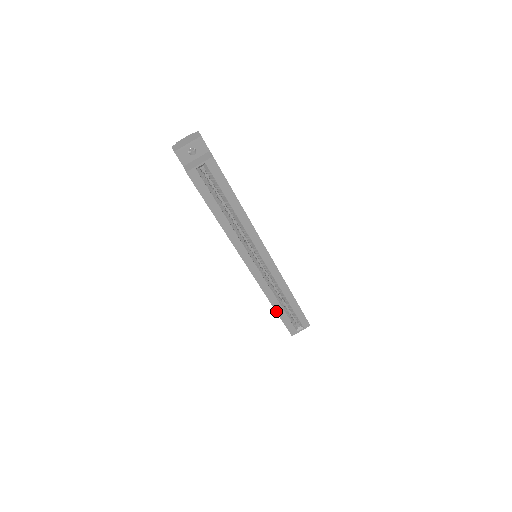
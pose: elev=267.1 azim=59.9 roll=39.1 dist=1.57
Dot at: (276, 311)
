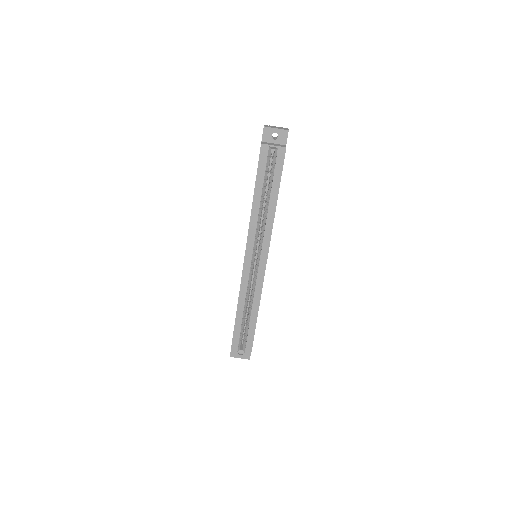
Dot at: (236, 316)
